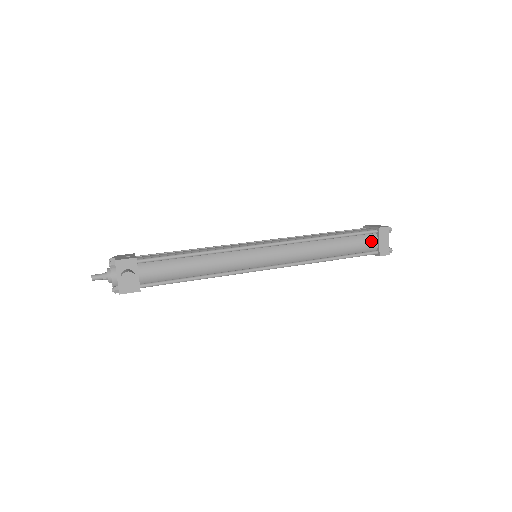
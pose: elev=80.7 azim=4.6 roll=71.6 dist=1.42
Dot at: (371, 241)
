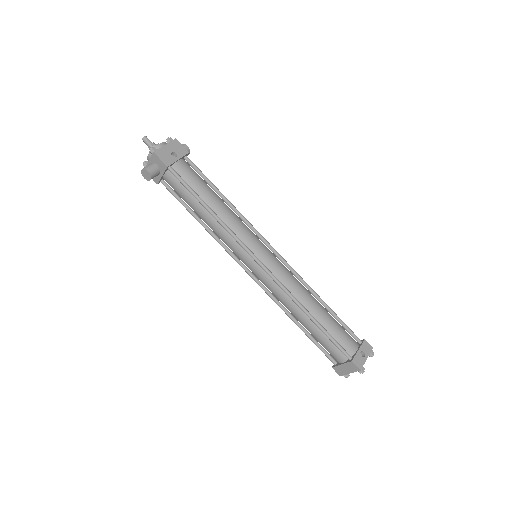
Dot at: (338, 356)
